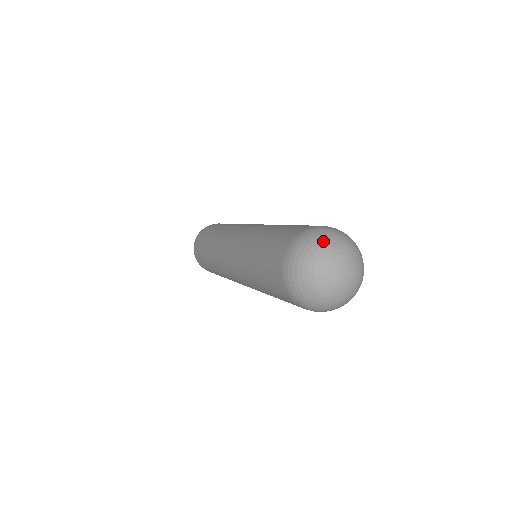
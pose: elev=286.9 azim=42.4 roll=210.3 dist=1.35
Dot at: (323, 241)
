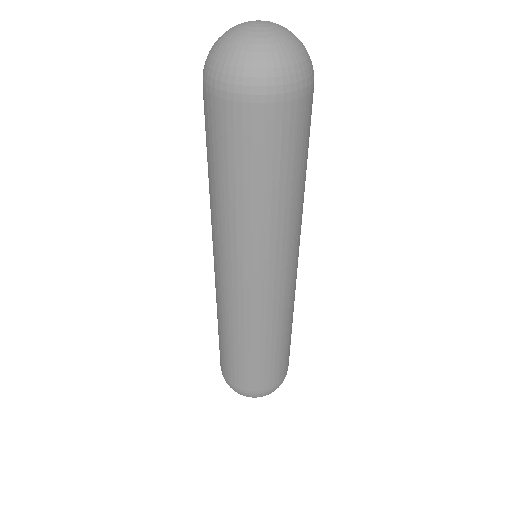
Dot at: occluded
